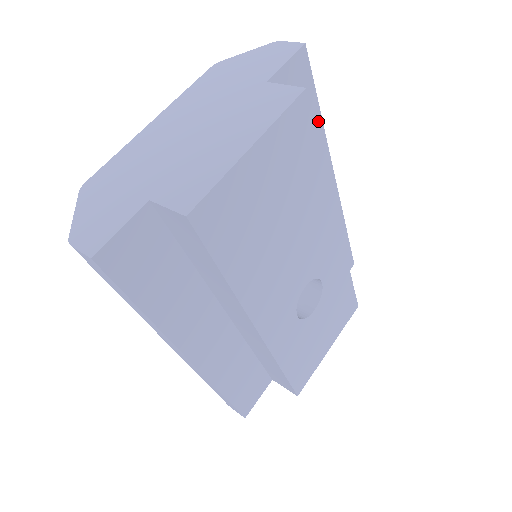
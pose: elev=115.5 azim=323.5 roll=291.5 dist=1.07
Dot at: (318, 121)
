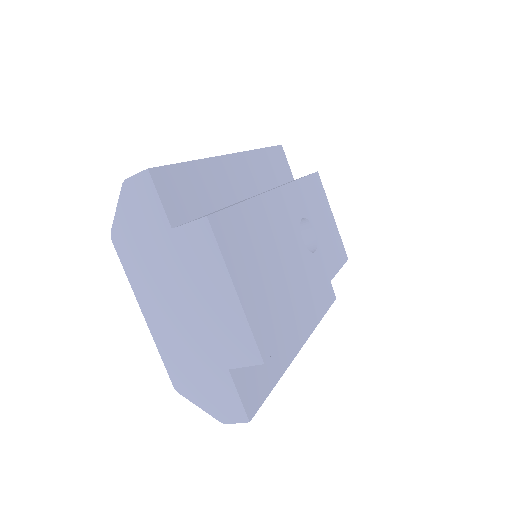
Dot at: (196, 166)
